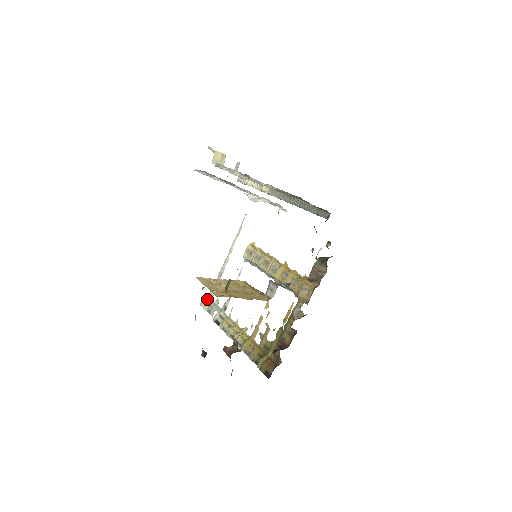
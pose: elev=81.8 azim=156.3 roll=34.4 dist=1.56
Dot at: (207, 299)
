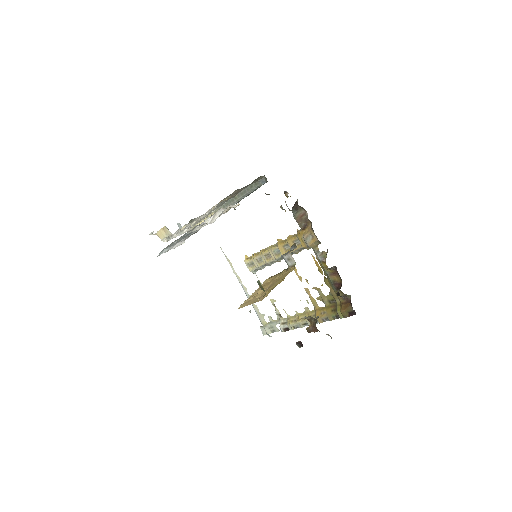
Dot at: (263, 326)
